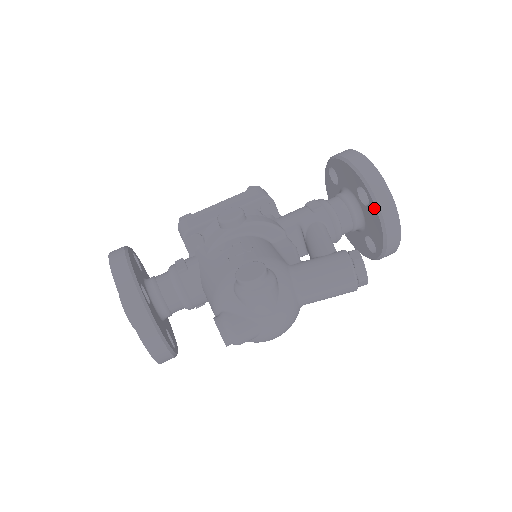
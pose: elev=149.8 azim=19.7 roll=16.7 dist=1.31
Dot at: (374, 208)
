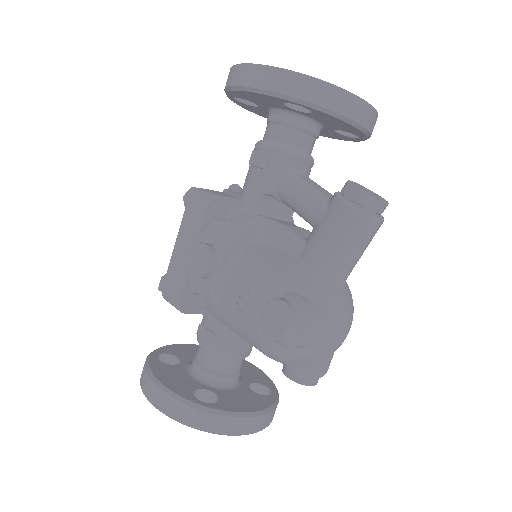
Dot at: (322, 113)
